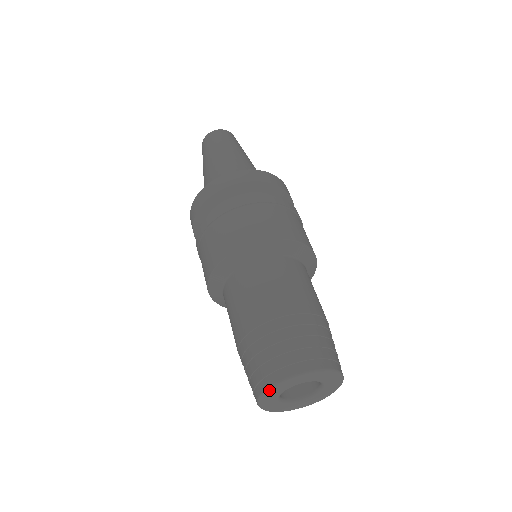
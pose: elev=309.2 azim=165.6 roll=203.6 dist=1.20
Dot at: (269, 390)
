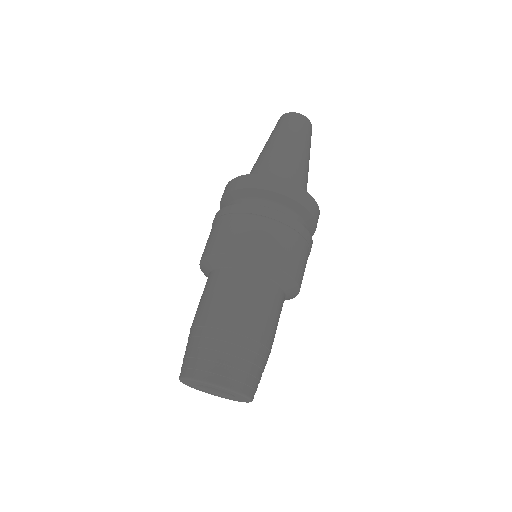
Dot at: (181, 379)
